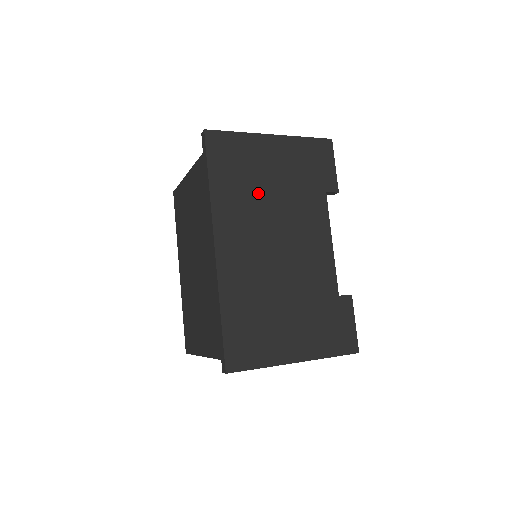
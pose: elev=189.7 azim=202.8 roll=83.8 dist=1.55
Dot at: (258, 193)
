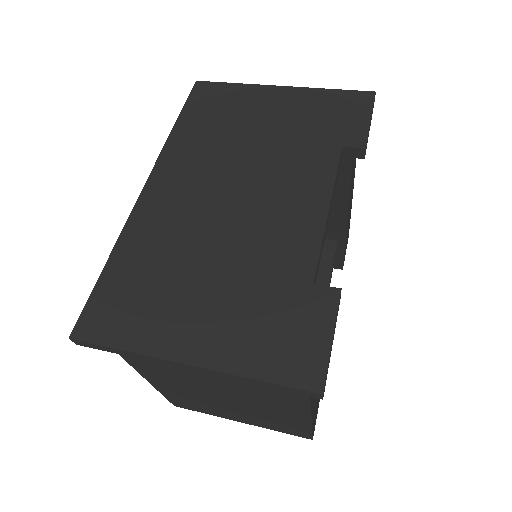
Dot at: (233, 139)
